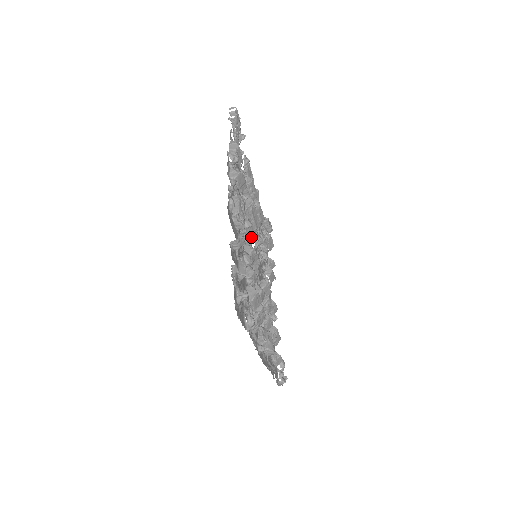
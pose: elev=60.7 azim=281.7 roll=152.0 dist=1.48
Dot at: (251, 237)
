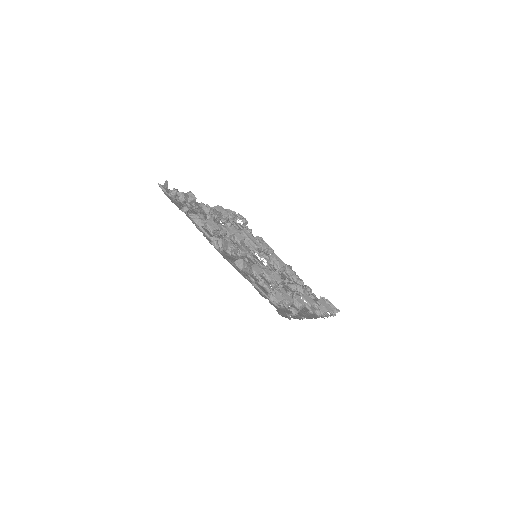
Dot at: (237, 235)
